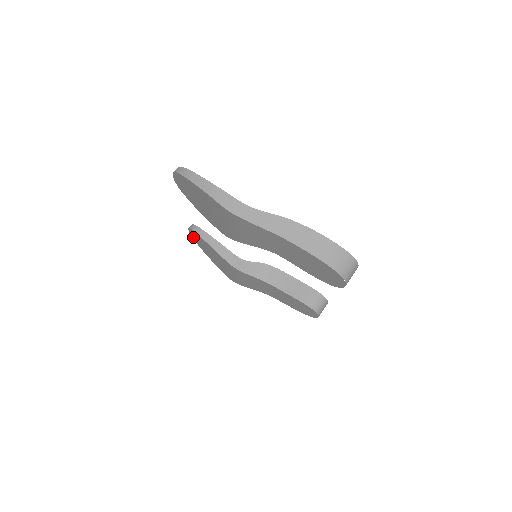
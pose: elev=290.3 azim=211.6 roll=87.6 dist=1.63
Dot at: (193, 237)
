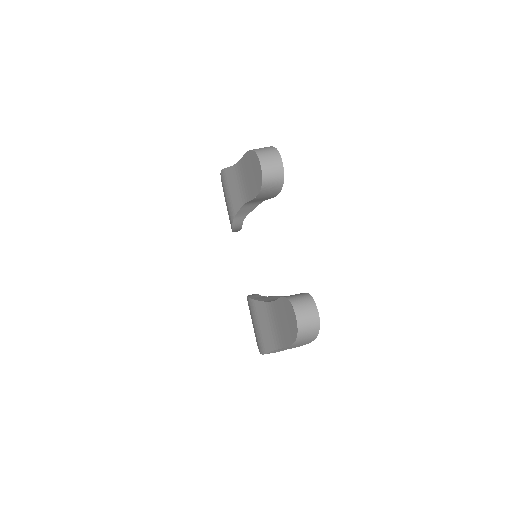
Dot at: occluded
